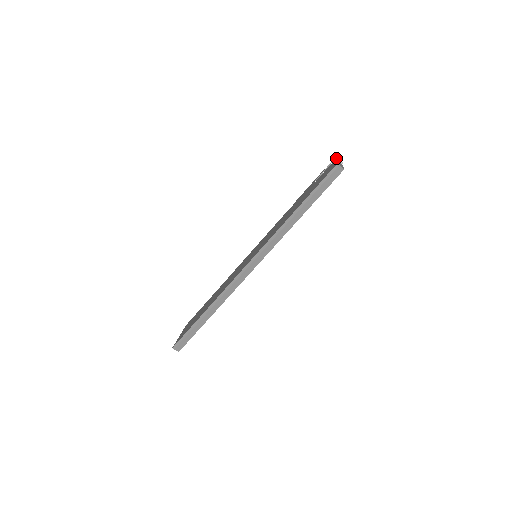
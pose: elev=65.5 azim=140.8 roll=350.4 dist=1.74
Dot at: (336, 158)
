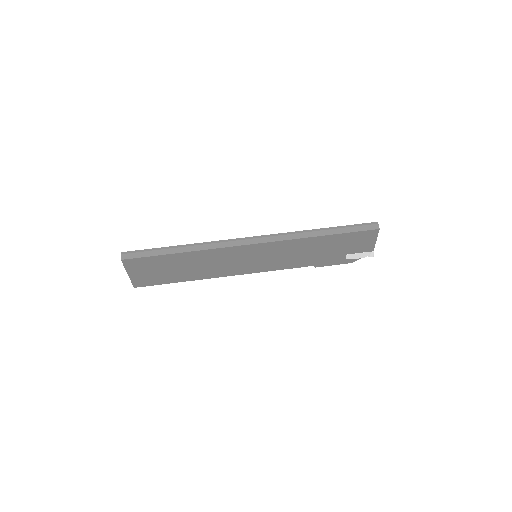
Dot at: occluded
